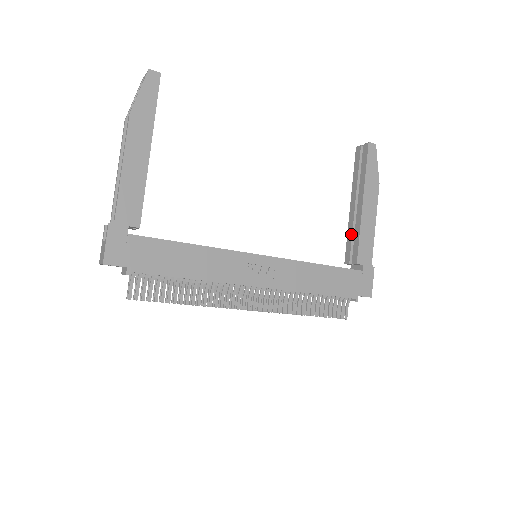
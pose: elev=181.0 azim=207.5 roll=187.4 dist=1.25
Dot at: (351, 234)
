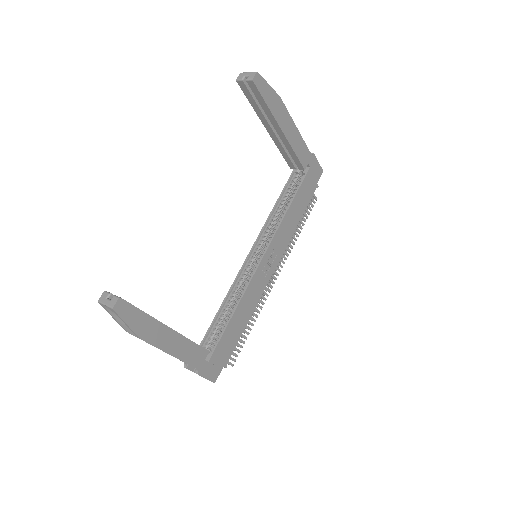
Dot at: (284, 151)
